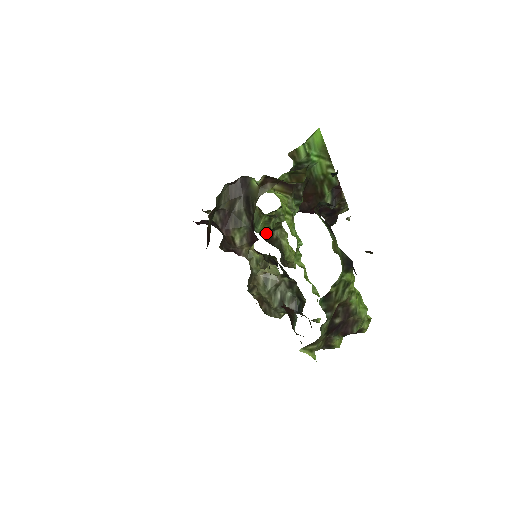
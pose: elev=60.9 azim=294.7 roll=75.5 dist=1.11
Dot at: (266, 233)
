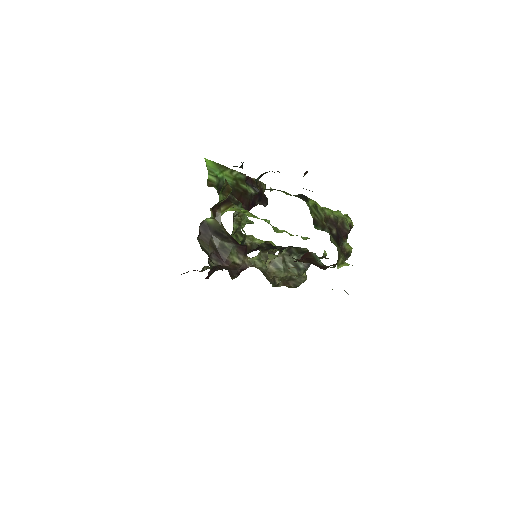
Dot at: occluded
